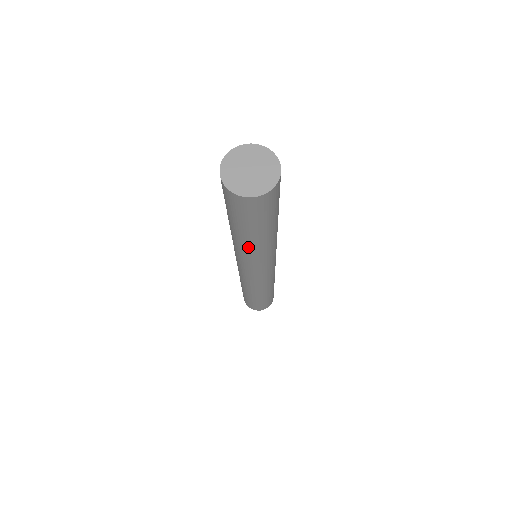
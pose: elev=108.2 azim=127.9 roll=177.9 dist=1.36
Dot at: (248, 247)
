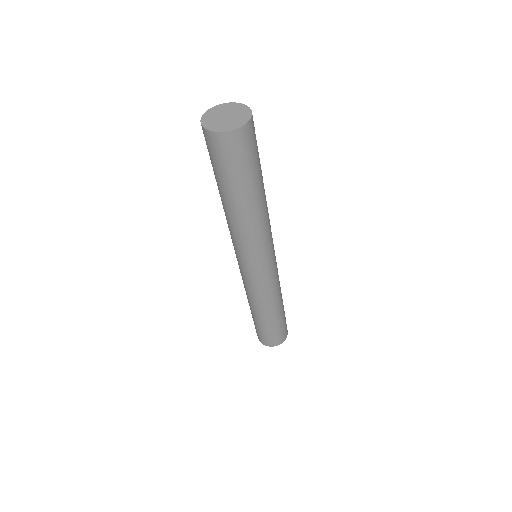
Dot at: (229, 215)
